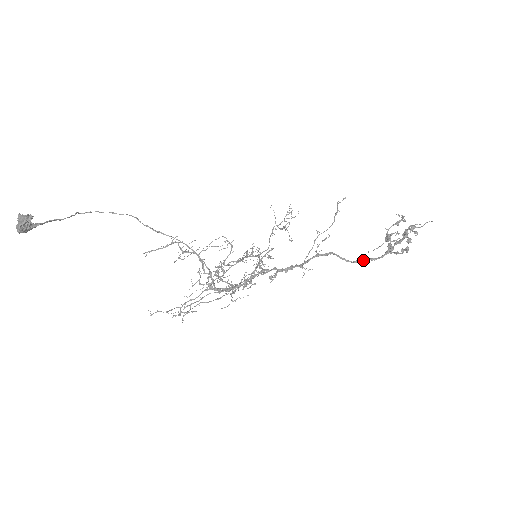
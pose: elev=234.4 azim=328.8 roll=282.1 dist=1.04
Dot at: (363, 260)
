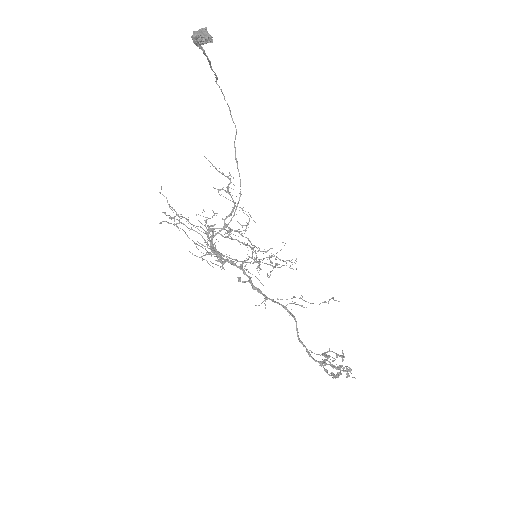
Dot at: occluded
